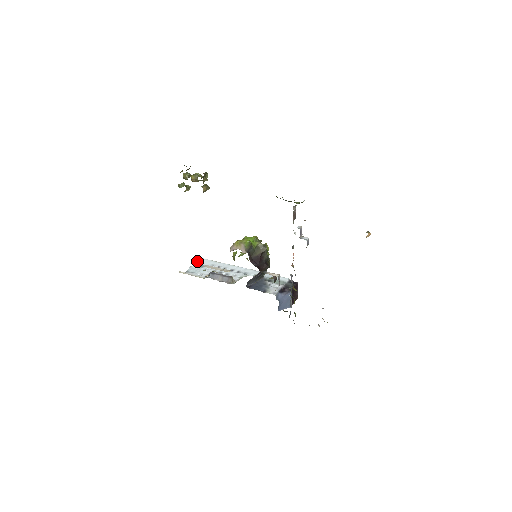
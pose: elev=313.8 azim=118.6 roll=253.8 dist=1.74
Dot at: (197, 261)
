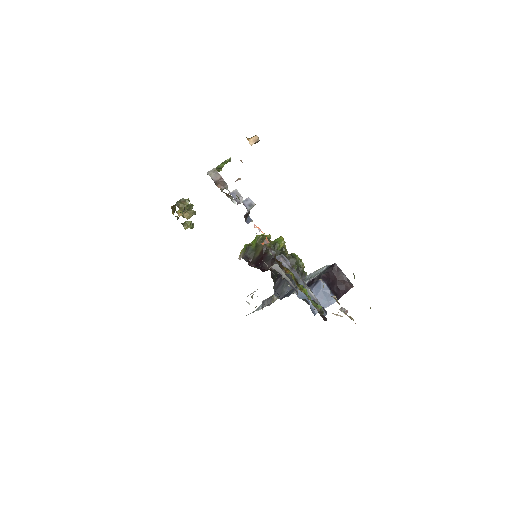
Dot at: (270, 296)
